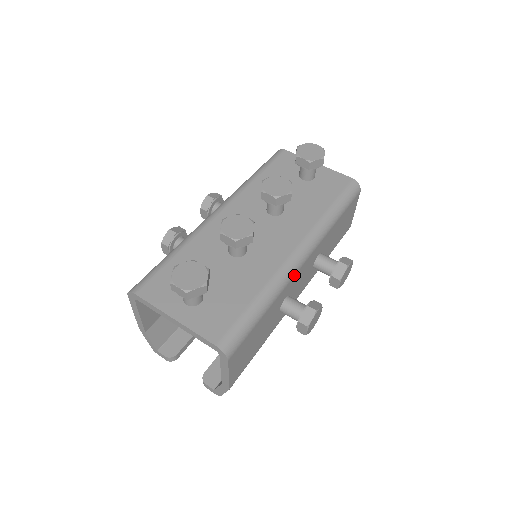
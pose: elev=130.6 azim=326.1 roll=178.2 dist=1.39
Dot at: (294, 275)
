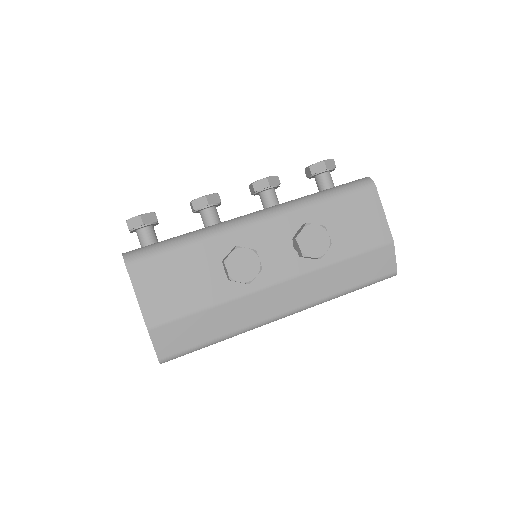
Dot at: (239, 229)
